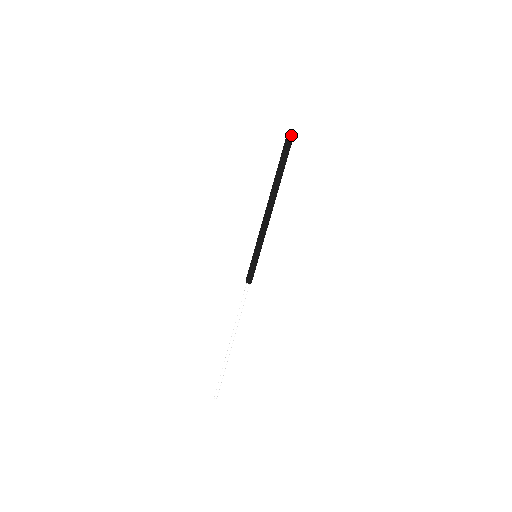
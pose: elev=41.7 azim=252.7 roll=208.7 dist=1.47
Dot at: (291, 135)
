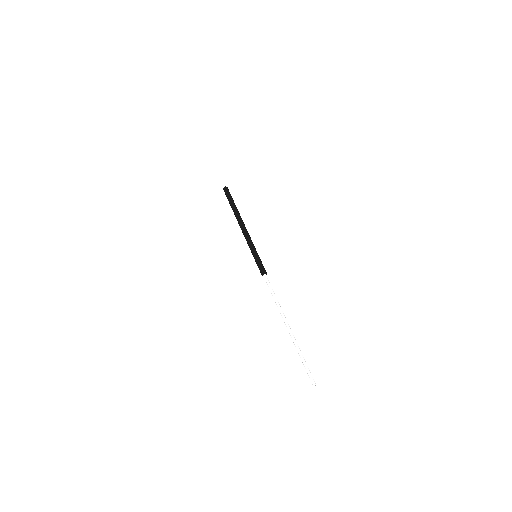
Dot at: (225, 188)
